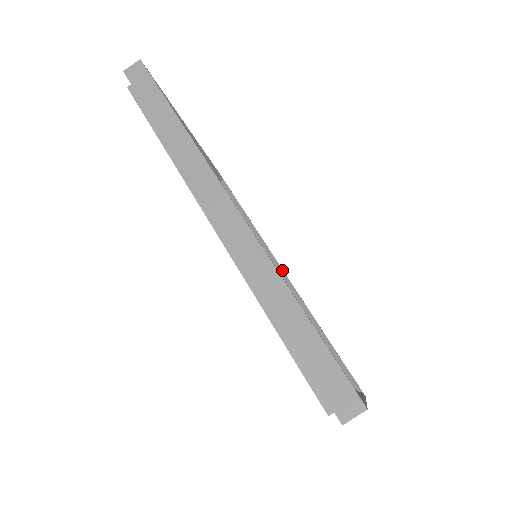
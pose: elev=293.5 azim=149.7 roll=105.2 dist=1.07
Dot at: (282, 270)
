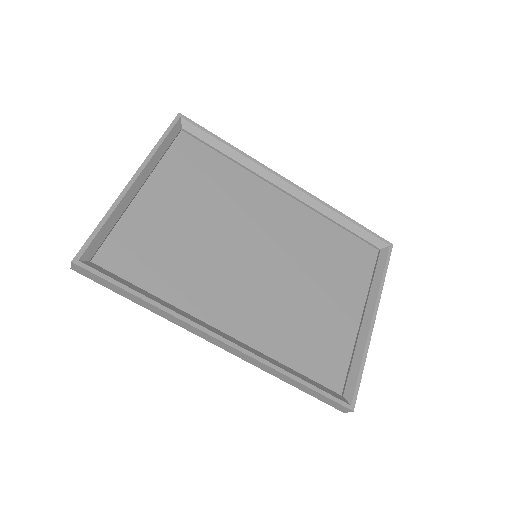
Dot at: (285, 182)
